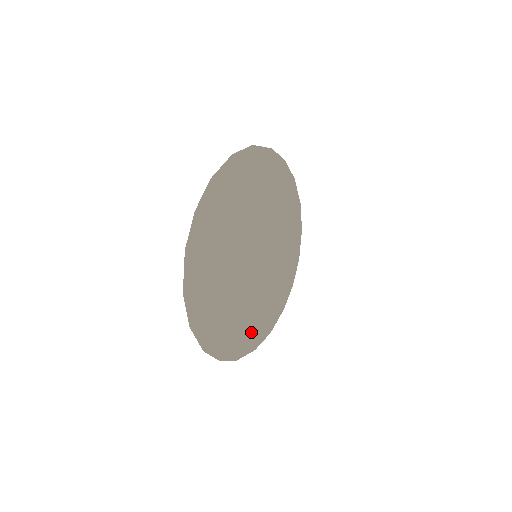
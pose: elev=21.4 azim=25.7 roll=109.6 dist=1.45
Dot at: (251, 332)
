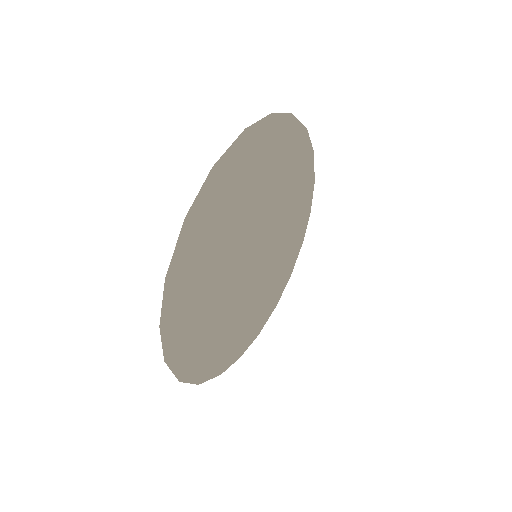
Dot at: (197, 344)
